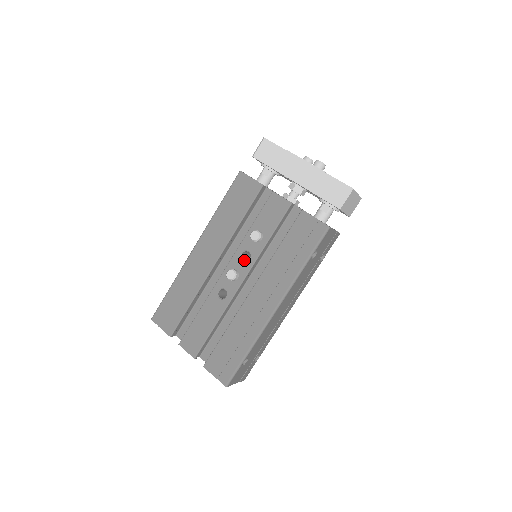
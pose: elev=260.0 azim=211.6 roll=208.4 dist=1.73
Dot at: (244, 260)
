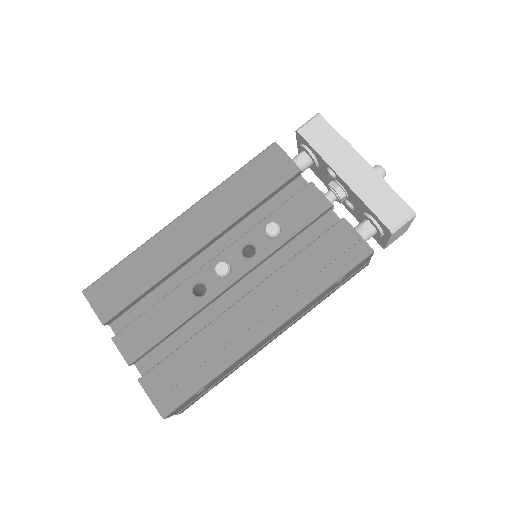
Dot at: occluded
